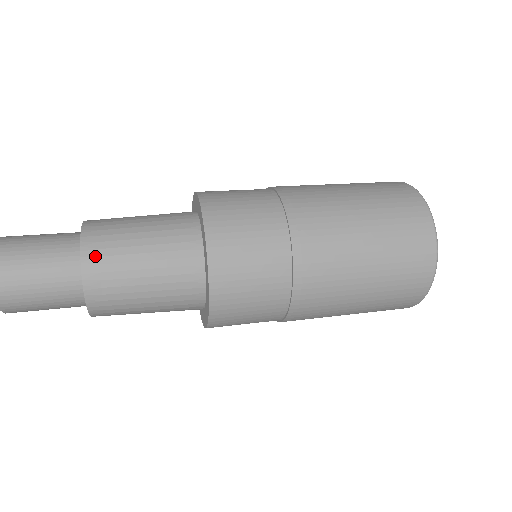
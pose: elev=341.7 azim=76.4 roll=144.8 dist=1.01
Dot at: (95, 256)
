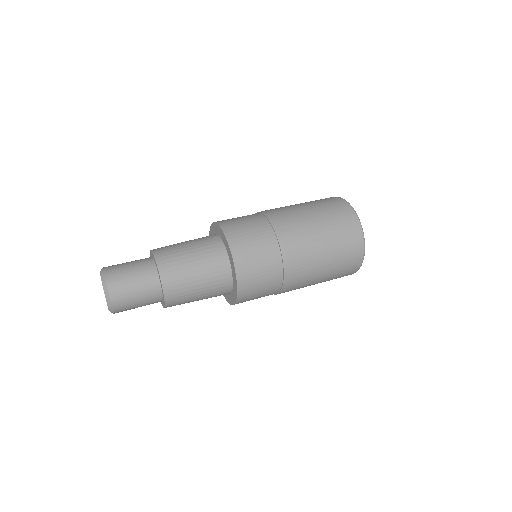
Dot at: (171, 286)
